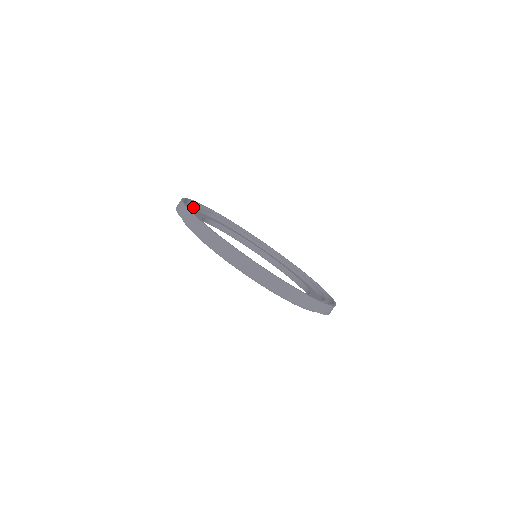
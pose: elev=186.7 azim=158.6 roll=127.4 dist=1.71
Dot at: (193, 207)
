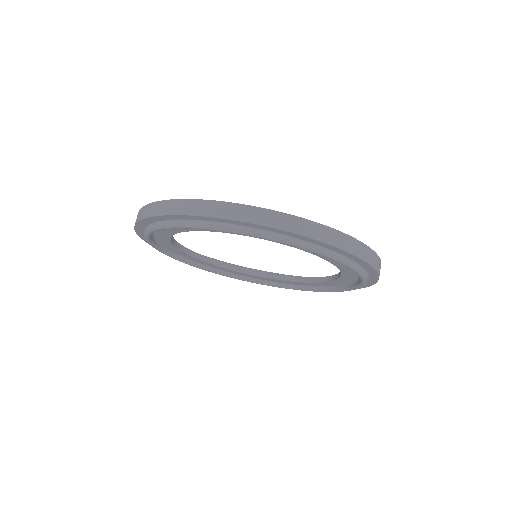
Dot at: occluded
